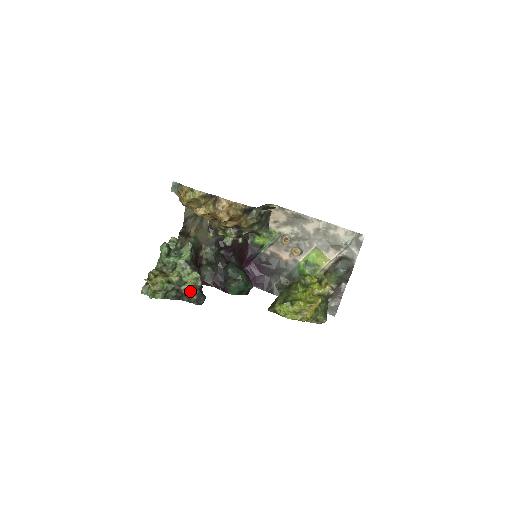
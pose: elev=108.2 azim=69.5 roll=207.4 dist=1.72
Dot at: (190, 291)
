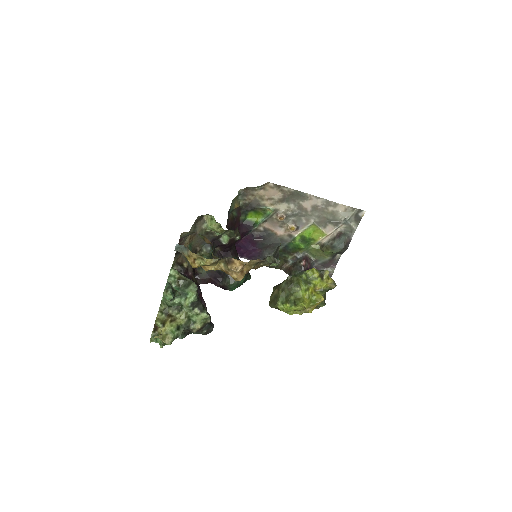
Dot at: (200, 329)
